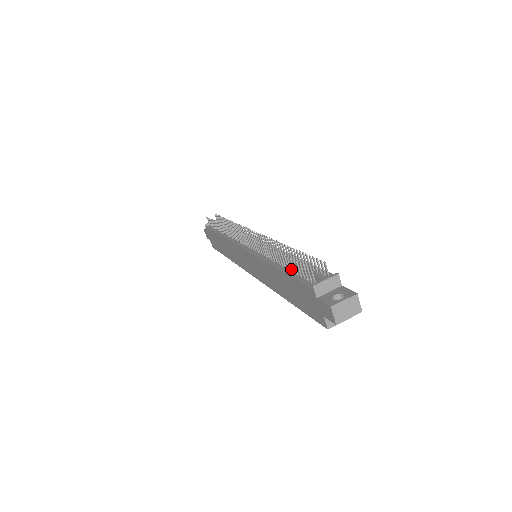
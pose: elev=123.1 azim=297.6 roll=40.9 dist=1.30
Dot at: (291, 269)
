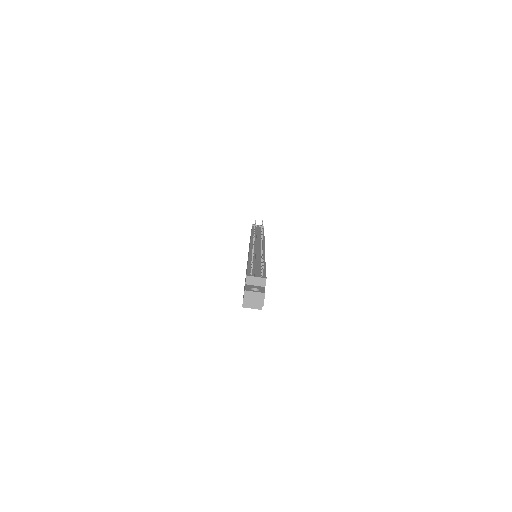
Dot at: occluded
